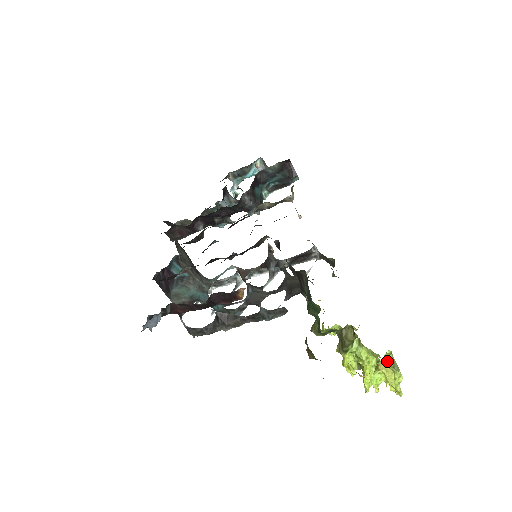
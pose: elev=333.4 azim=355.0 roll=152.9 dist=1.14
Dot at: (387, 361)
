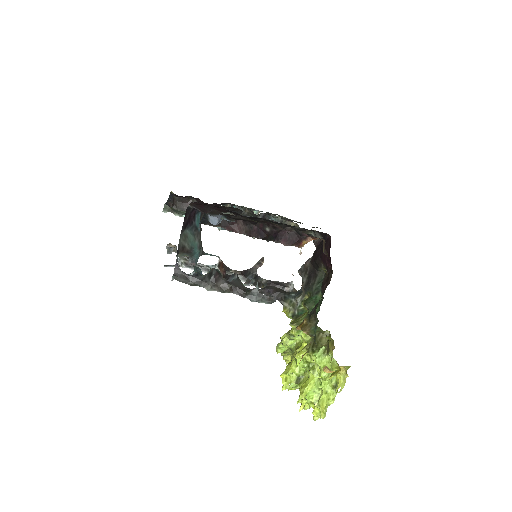
Dot at: occluded
